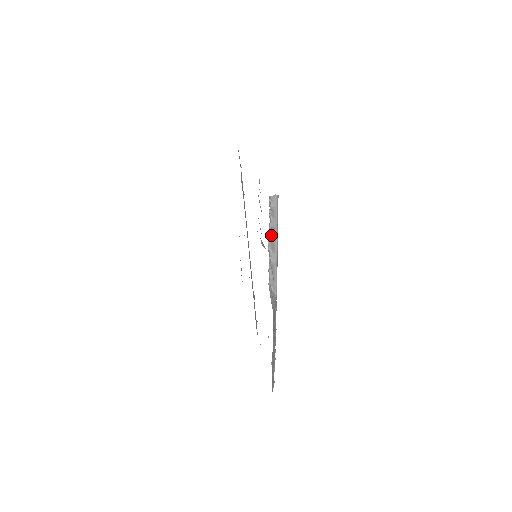
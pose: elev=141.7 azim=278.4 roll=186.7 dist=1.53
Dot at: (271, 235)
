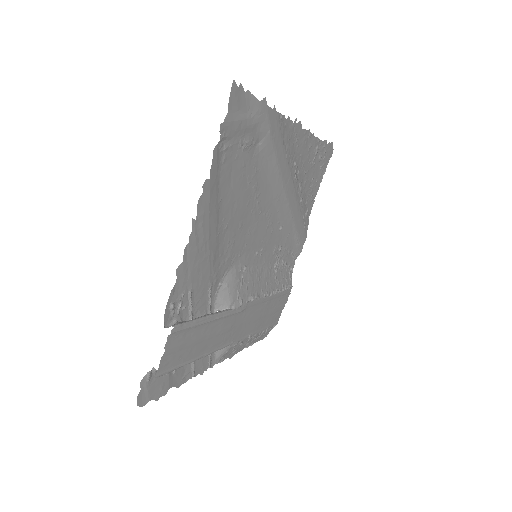
Dot at: occluded
